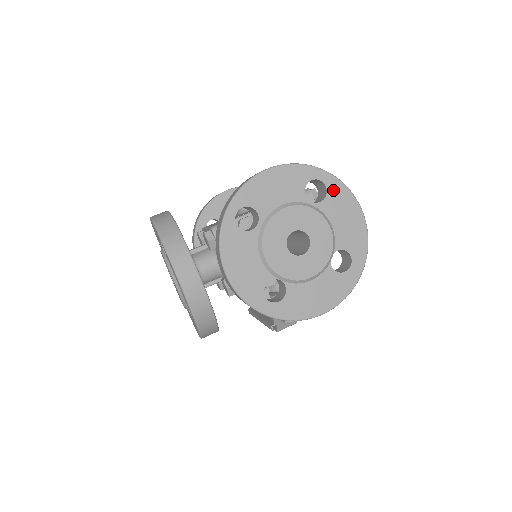
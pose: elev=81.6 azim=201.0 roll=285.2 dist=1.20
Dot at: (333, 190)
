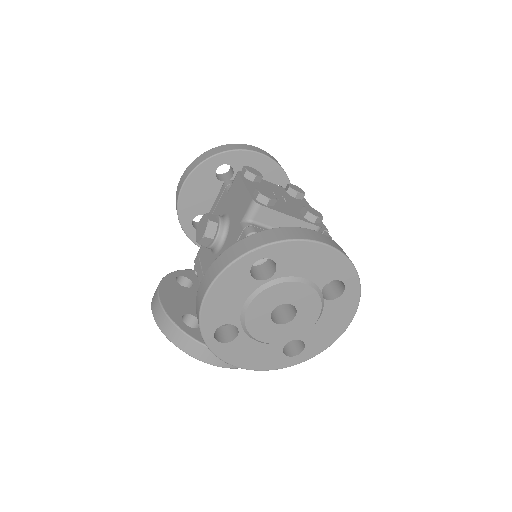
Dot at: (278, 255)
